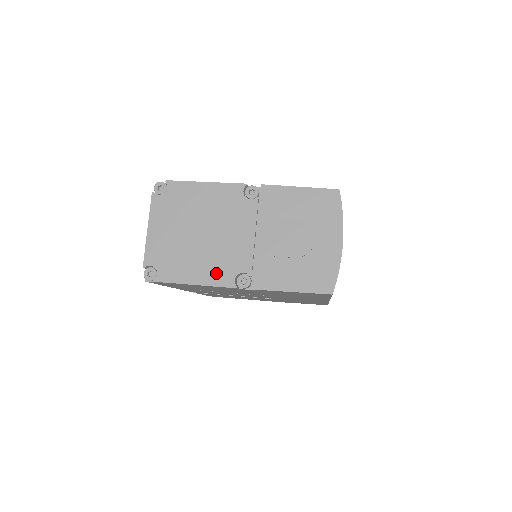
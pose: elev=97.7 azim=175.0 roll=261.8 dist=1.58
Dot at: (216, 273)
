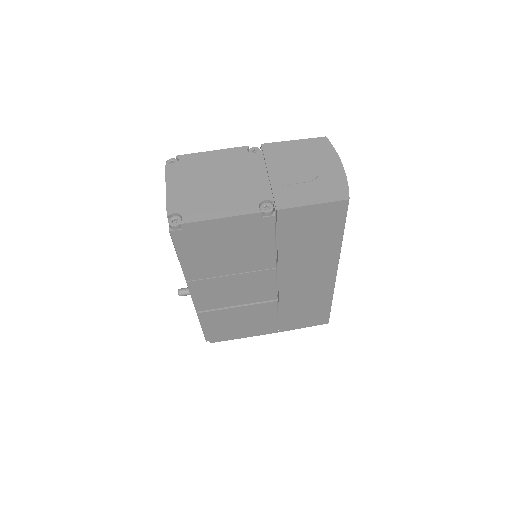
Dot at: (239, 206)
